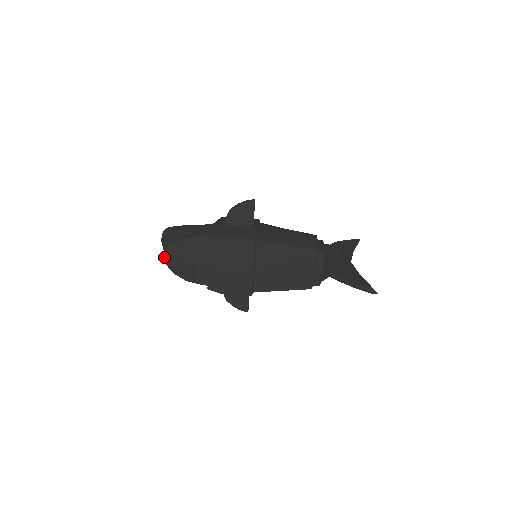
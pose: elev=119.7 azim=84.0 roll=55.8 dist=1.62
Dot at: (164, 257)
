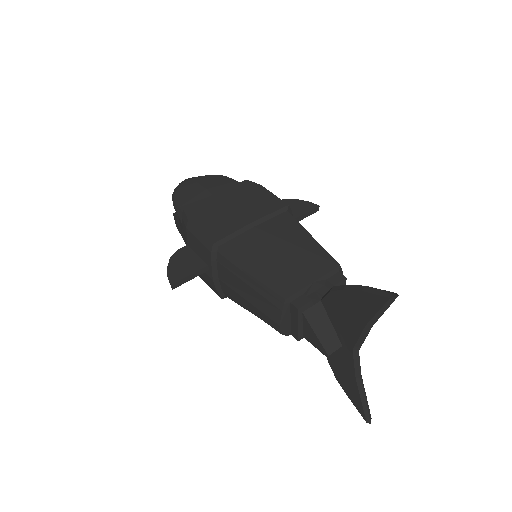
Dot at: (186, 179)
